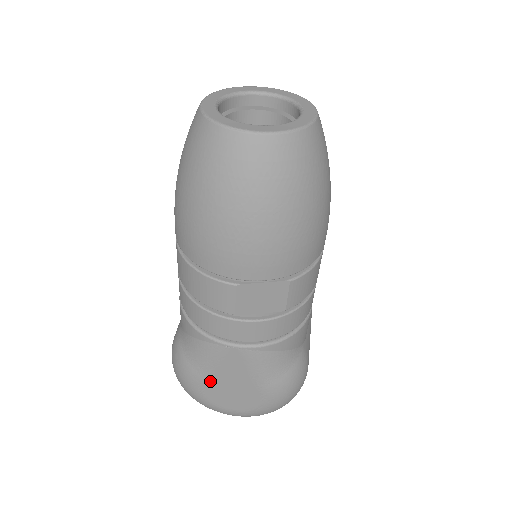
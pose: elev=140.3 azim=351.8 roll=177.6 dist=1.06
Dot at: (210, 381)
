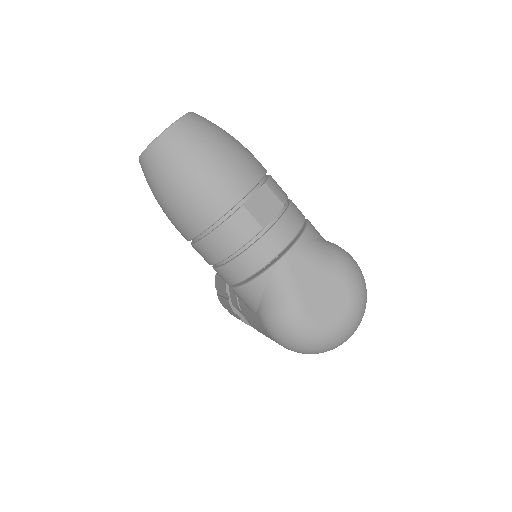
Dot at: (306, 304)
